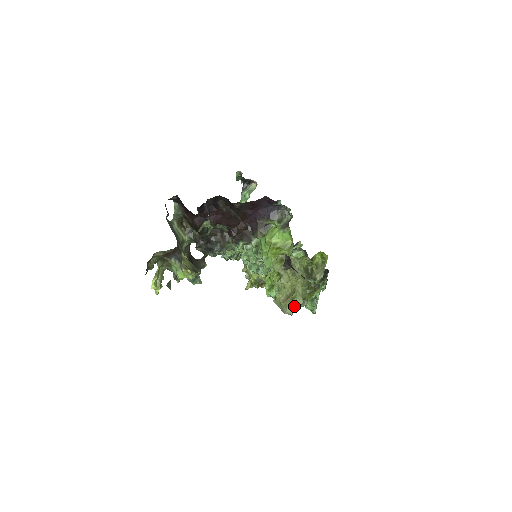
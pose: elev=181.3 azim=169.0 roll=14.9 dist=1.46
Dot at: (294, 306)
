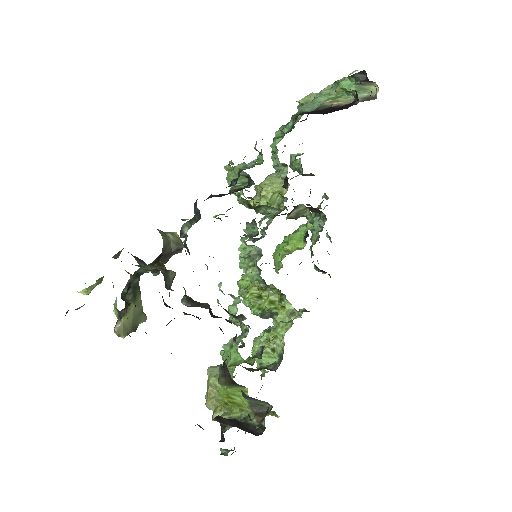
Dot at: (213, 411)
